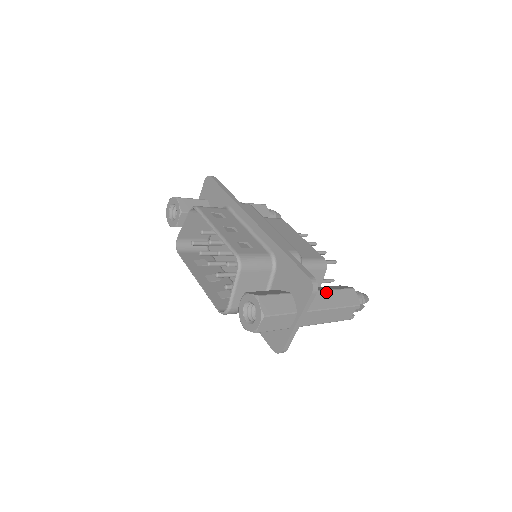
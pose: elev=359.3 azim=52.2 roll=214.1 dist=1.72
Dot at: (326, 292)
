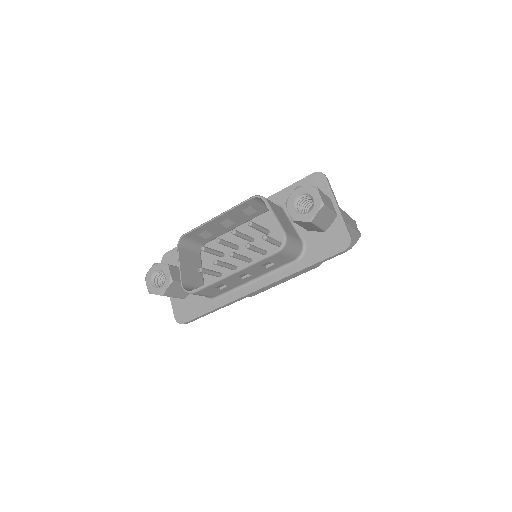
Dot at: occluded
